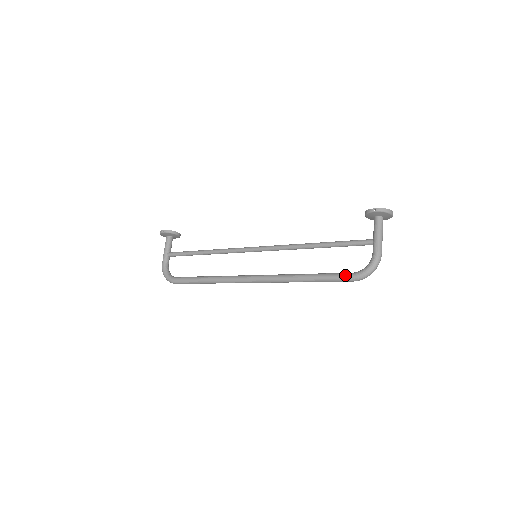
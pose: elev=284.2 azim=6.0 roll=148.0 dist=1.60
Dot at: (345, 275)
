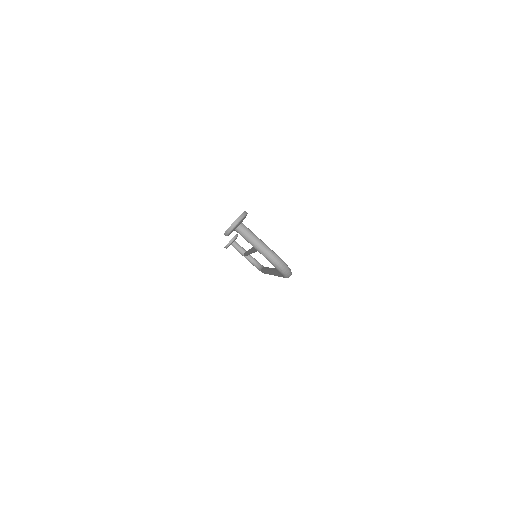
Dot at: (281, 276)
